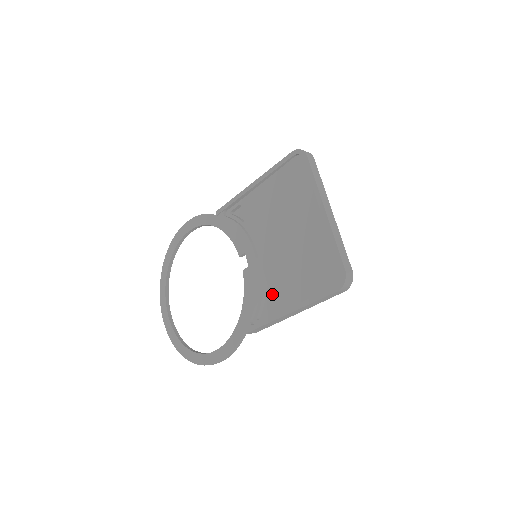
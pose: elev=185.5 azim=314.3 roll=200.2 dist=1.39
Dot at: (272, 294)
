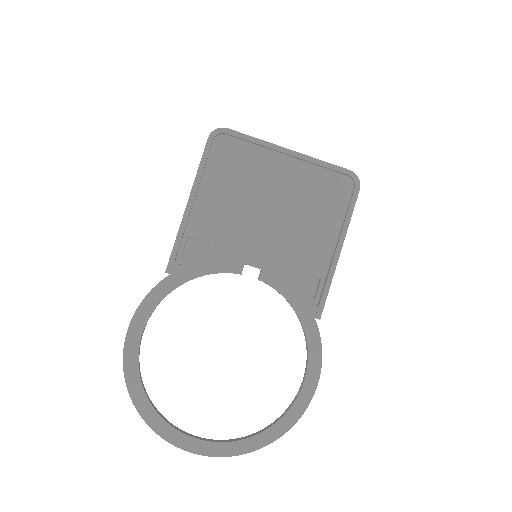
Dot at: (306, 262)
